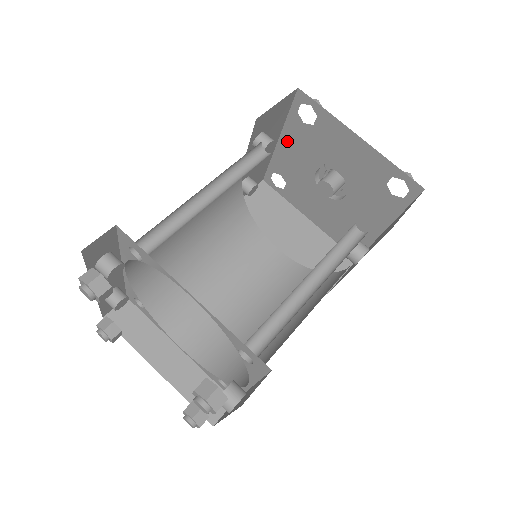
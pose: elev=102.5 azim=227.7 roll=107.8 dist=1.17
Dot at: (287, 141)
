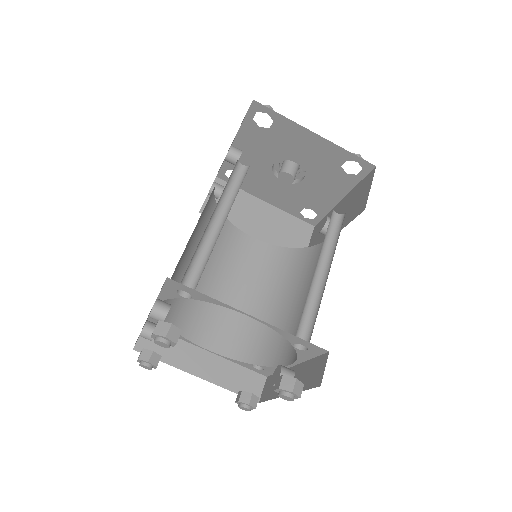
Dot at: (242, 143)
